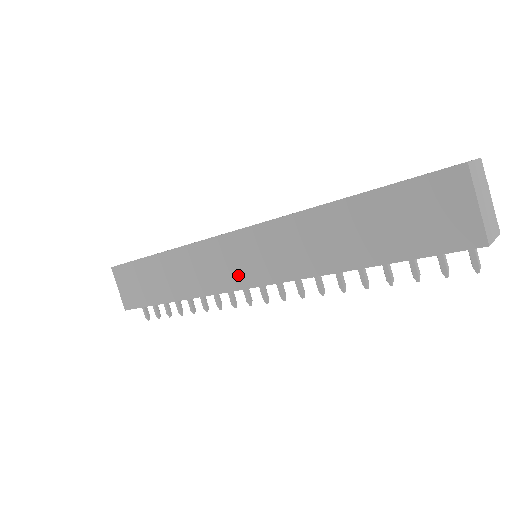
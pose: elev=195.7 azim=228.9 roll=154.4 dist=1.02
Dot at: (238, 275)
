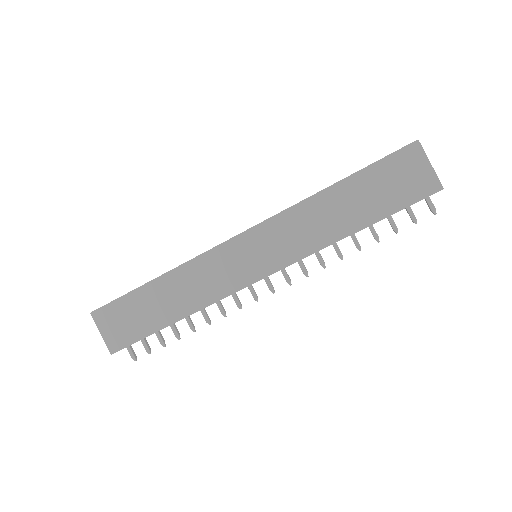
Dot at: (249, 271)
